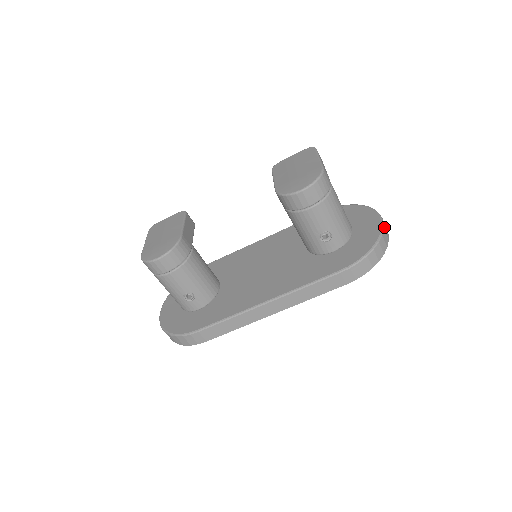
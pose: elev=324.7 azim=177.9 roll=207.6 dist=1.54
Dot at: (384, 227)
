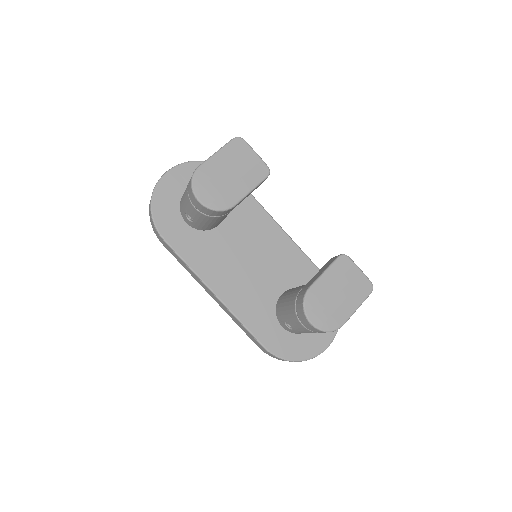
Dot at: occluded
